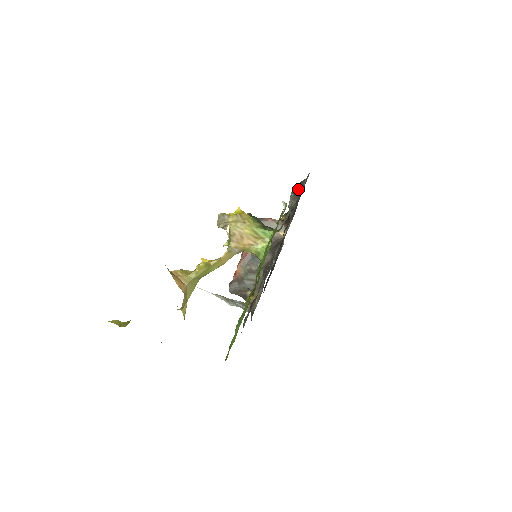
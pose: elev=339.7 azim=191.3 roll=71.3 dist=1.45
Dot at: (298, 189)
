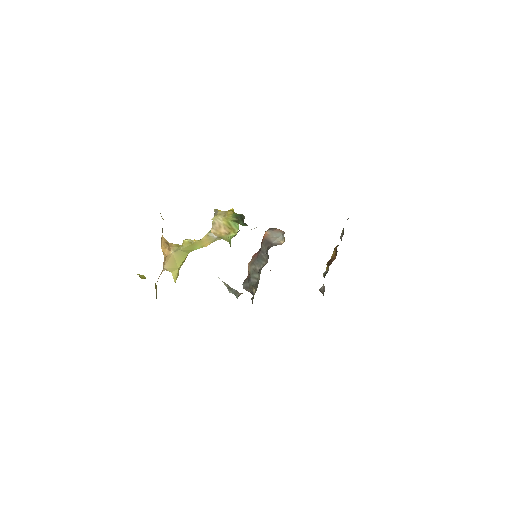
Dot at: occluded
